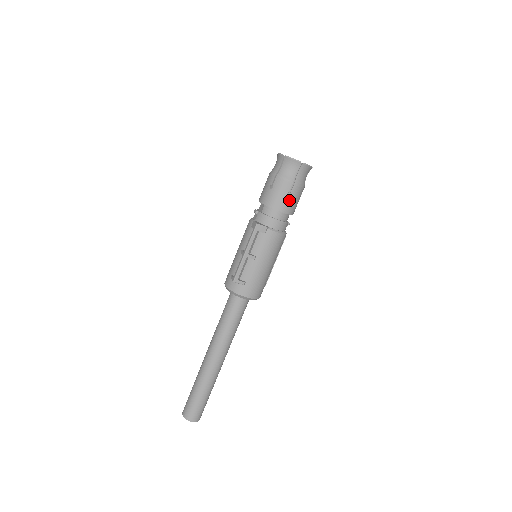
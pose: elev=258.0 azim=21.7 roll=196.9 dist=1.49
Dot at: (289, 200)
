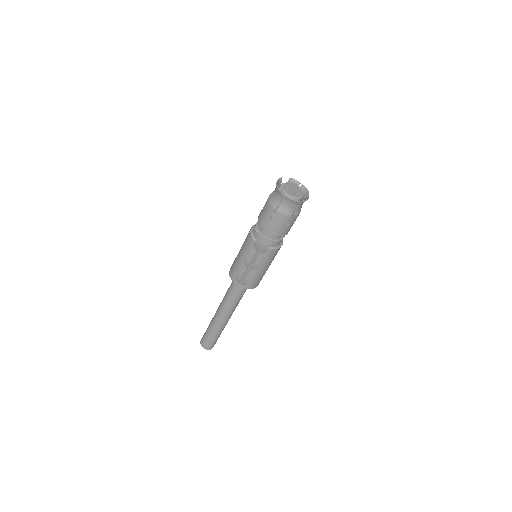
Dot at: (288, 227)
